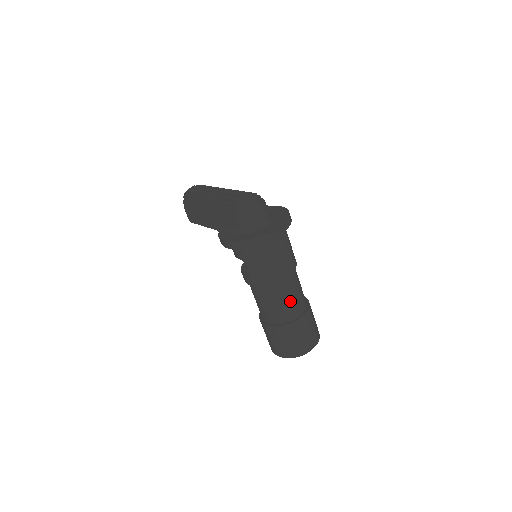
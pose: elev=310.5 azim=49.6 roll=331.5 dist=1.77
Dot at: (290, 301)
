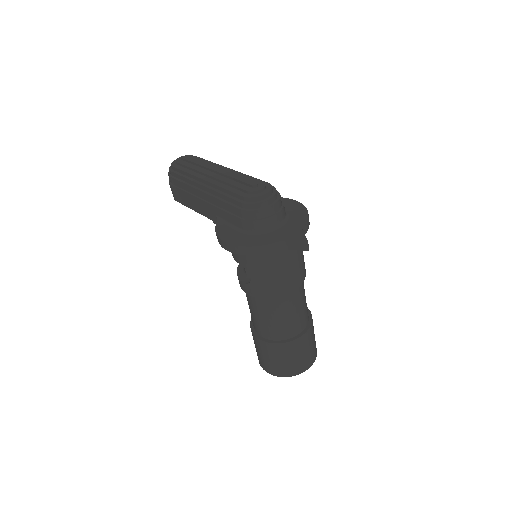
Dot at: (293, 316)
